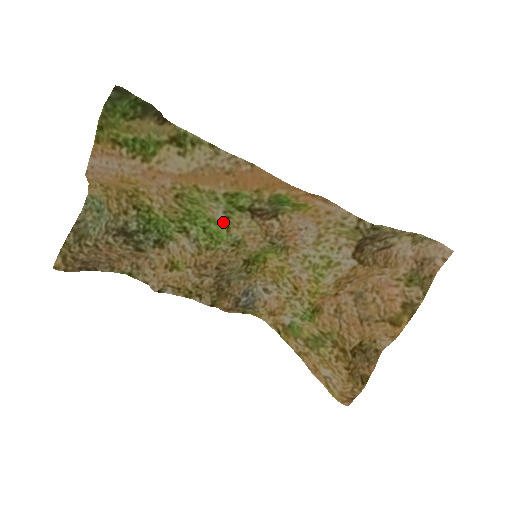
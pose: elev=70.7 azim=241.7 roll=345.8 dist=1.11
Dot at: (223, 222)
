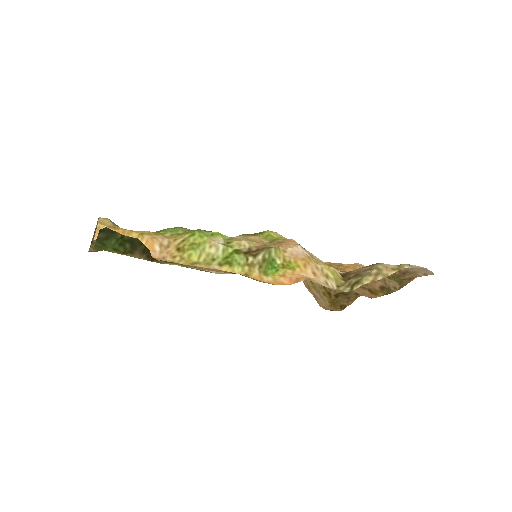
Dot at: (225, 240)
